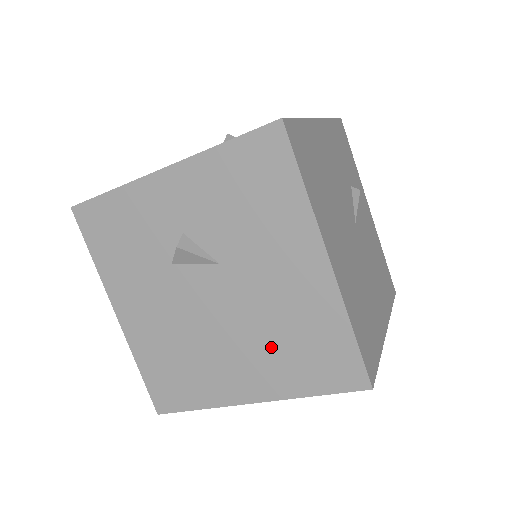
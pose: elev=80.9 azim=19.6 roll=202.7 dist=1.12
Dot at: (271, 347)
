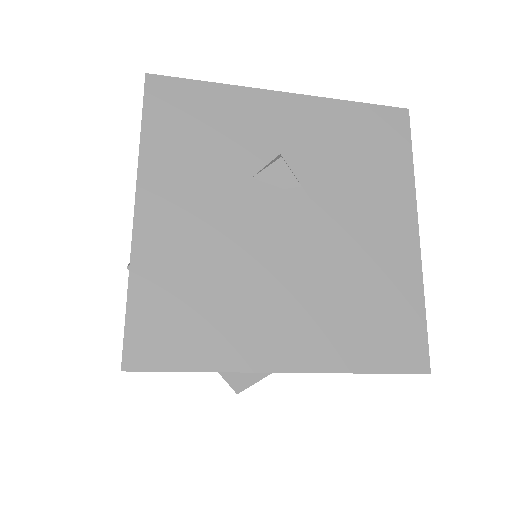
Dot at: (336, 303)
